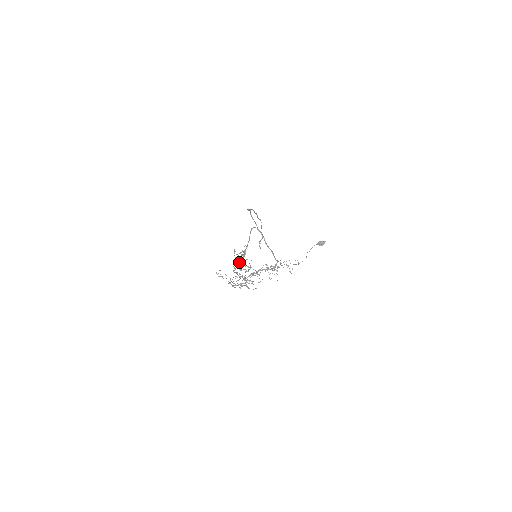
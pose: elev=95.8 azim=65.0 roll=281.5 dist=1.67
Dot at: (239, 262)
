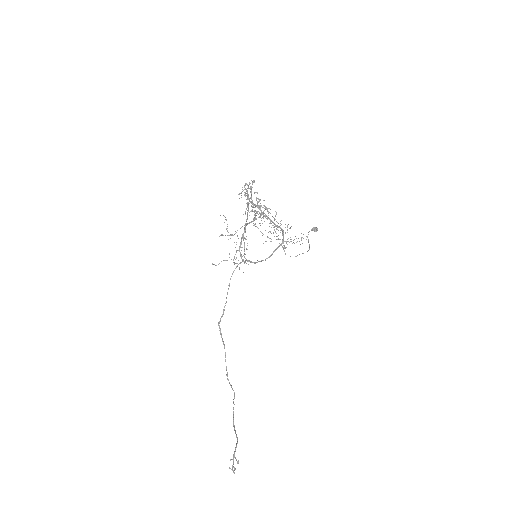
Dot at: occluded
